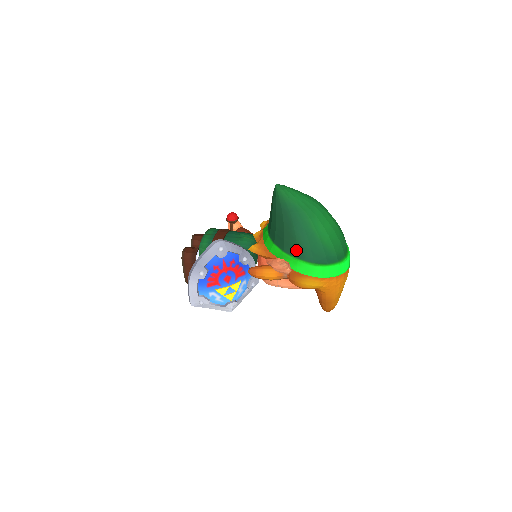
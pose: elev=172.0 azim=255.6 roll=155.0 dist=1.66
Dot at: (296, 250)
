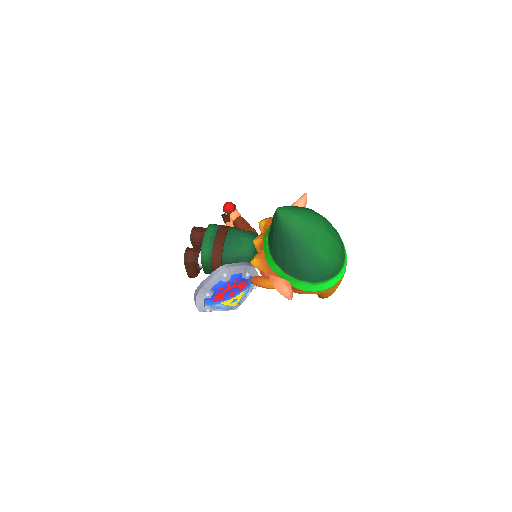
Dot at: (297, 273)
